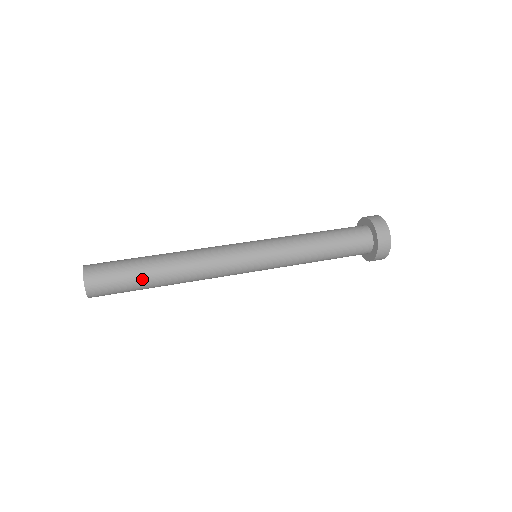
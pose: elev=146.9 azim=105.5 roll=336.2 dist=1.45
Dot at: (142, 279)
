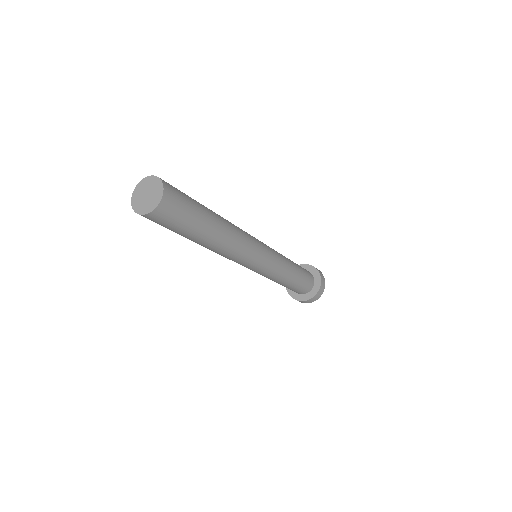
Dot at: (198, 202)
